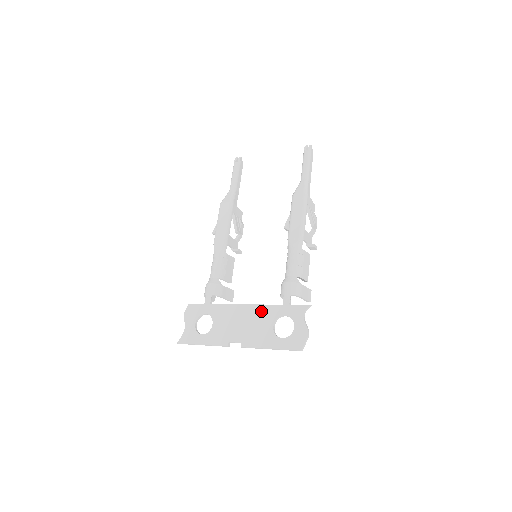
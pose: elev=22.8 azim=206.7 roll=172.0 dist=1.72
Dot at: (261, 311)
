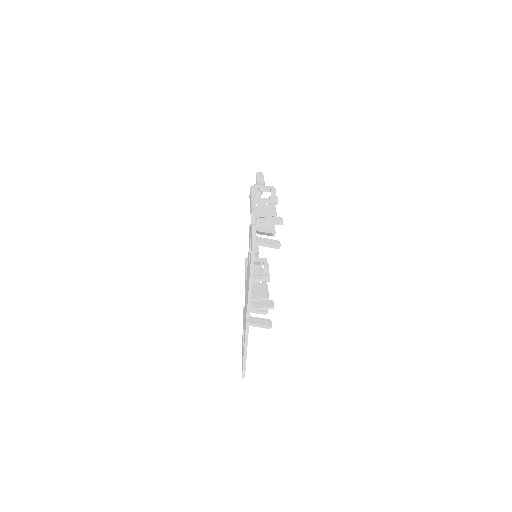
Dot at: (247, 268)
